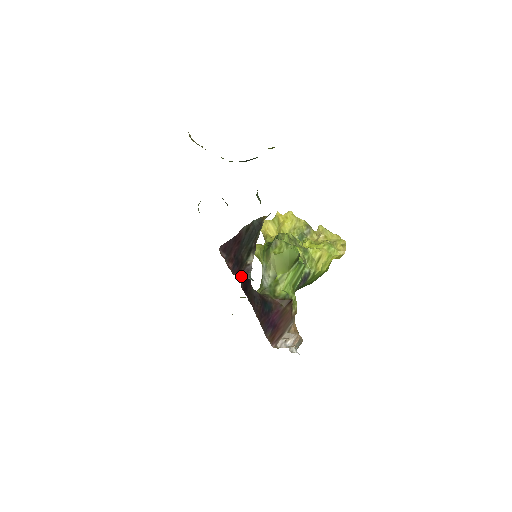
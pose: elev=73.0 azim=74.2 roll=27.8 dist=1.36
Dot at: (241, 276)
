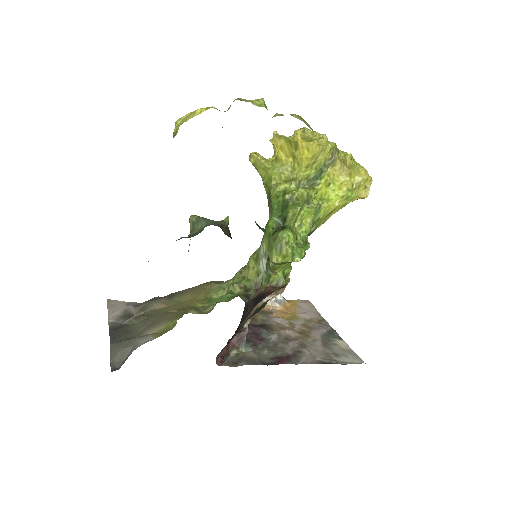
Dot at: (236, 342)
